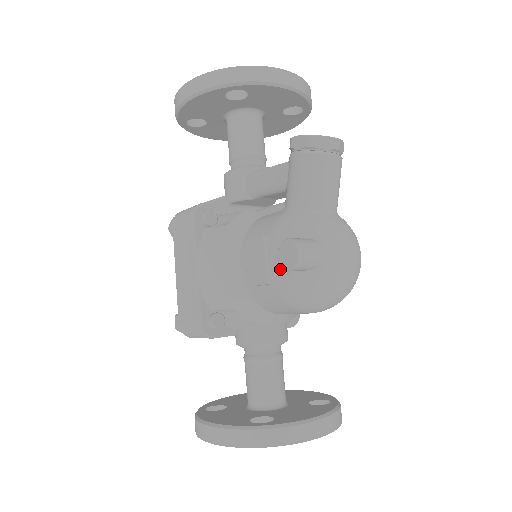
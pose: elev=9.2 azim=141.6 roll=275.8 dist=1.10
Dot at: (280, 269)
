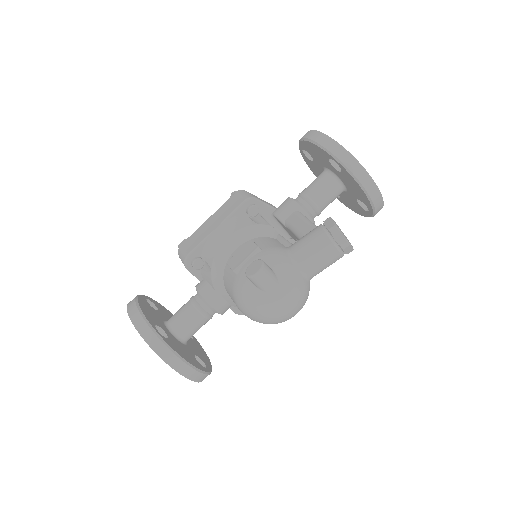
Dot at: occluded
